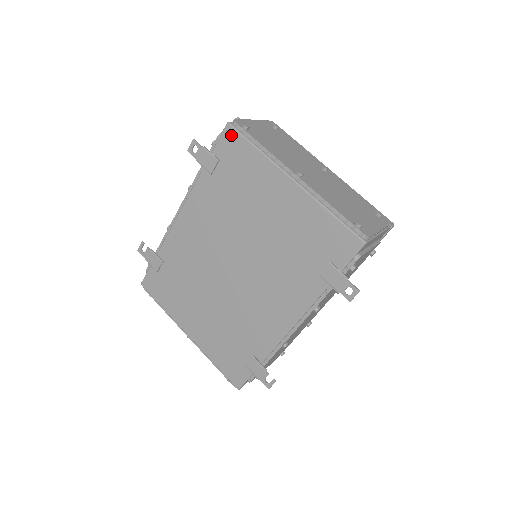
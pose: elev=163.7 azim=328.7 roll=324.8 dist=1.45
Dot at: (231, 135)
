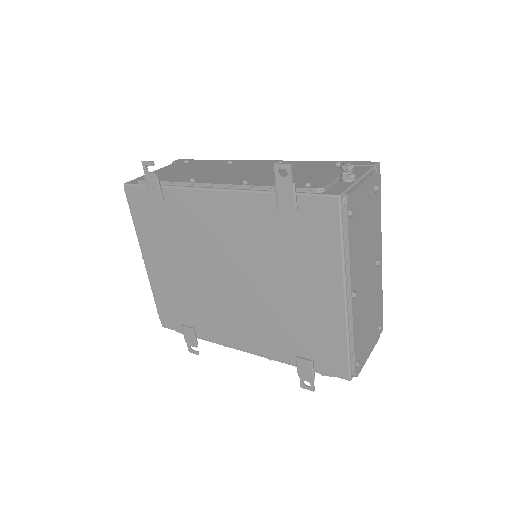
Dot at: (331, 209)
